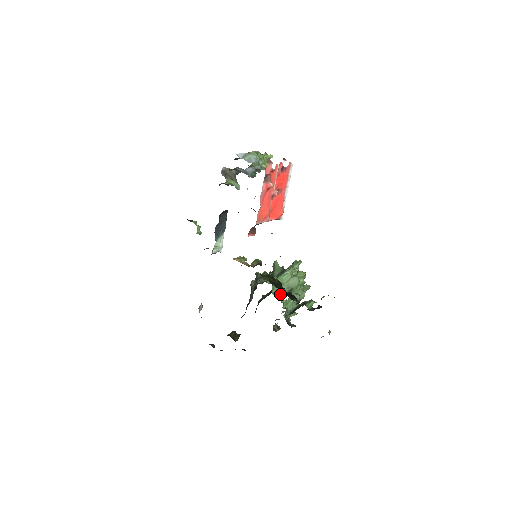
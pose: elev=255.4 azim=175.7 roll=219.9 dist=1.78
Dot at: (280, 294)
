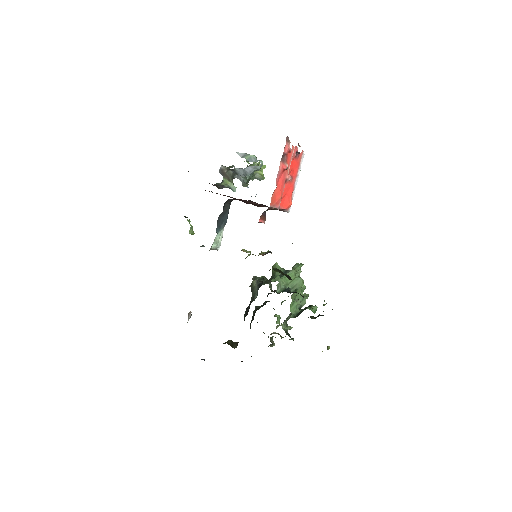
Dot at: (273, 308)
